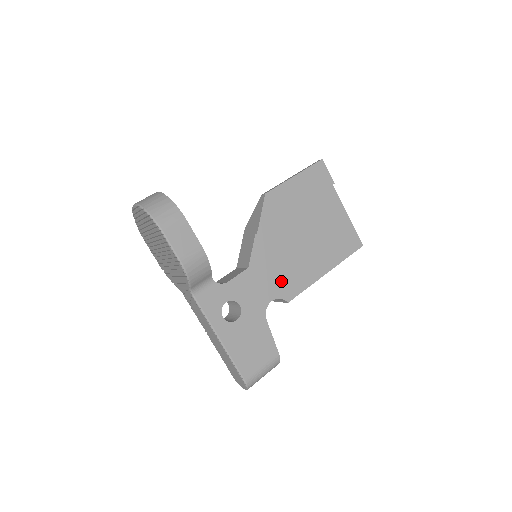
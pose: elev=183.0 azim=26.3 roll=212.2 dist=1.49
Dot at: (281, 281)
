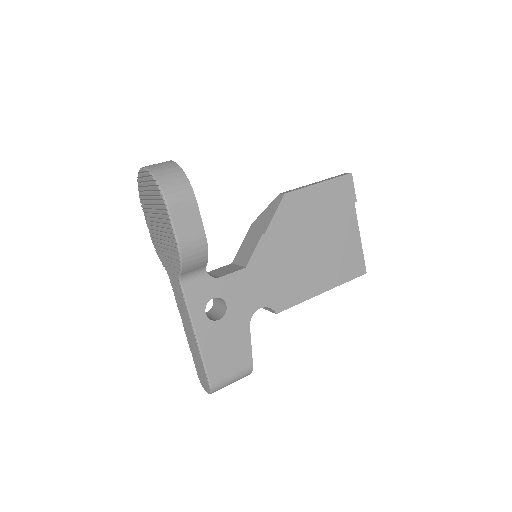
Dot at: (275, 290)
